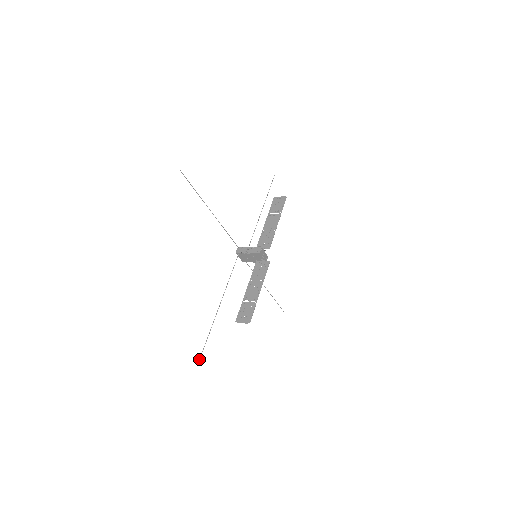
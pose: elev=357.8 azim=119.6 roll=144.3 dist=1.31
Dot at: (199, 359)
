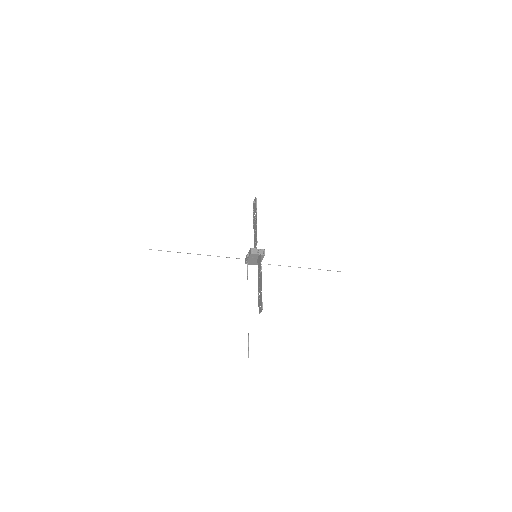
Dot at: (248, 357)
